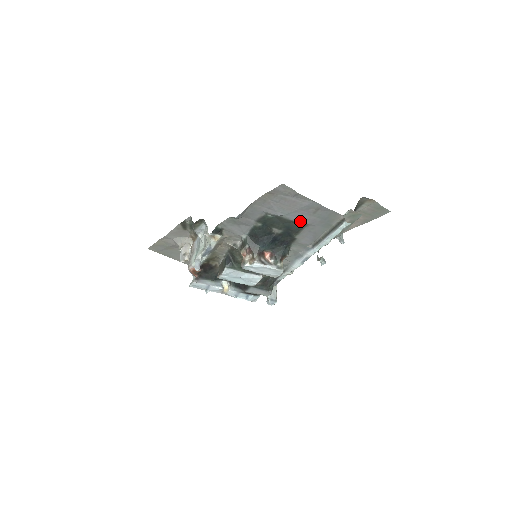
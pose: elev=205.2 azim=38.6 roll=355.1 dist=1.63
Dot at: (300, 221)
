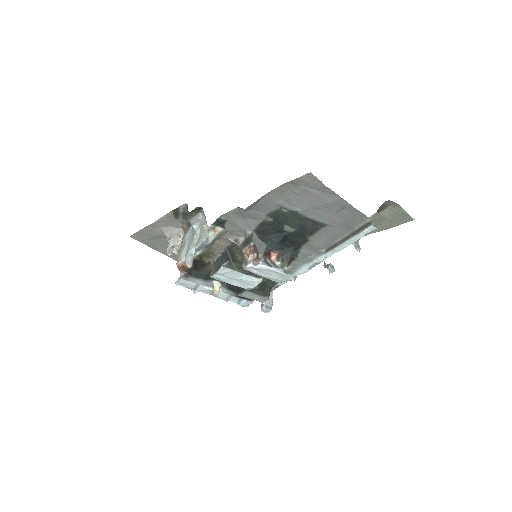
Dot at: (319, 220)
